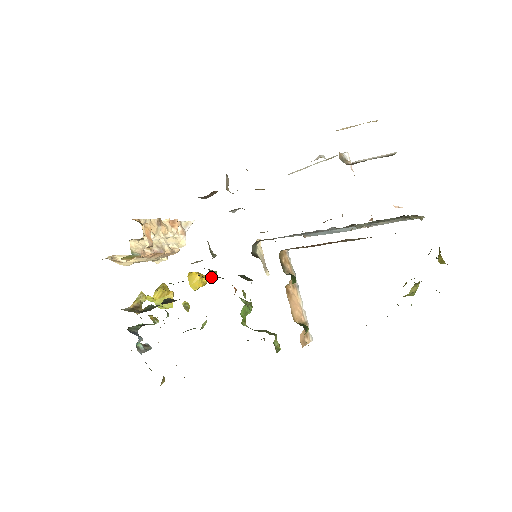
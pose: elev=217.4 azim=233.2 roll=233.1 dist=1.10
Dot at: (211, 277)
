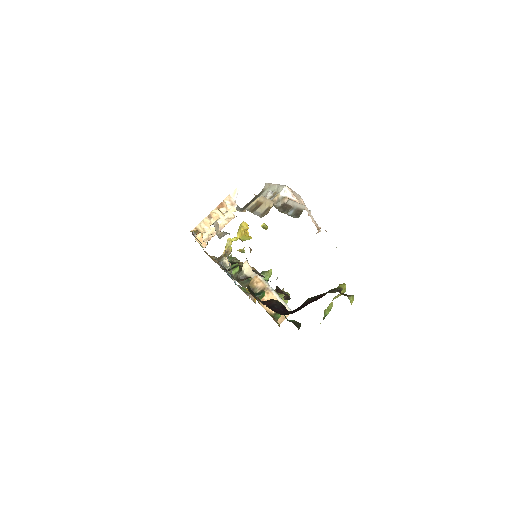
Dot at: occluded
